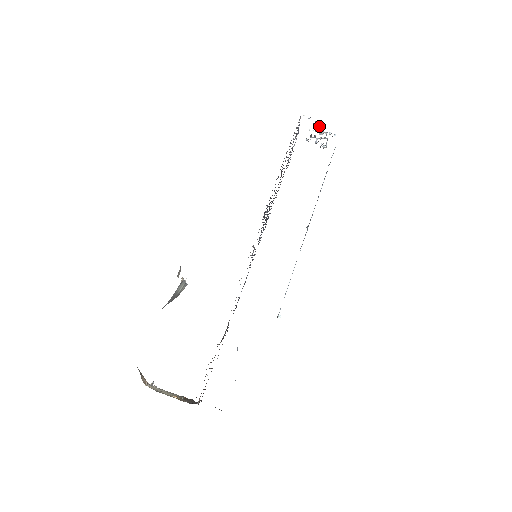
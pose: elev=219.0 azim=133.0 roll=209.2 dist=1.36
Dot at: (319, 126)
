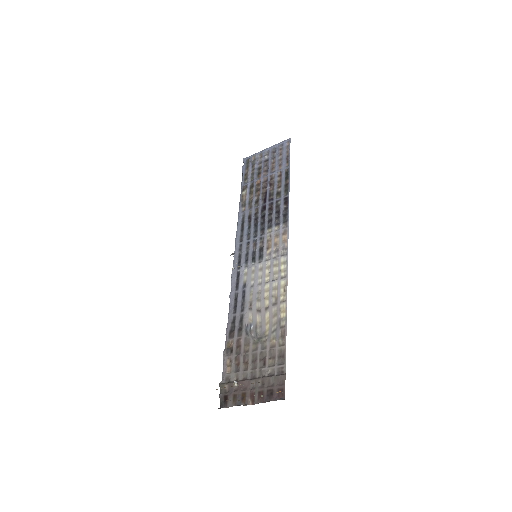
Dot at: occluded
